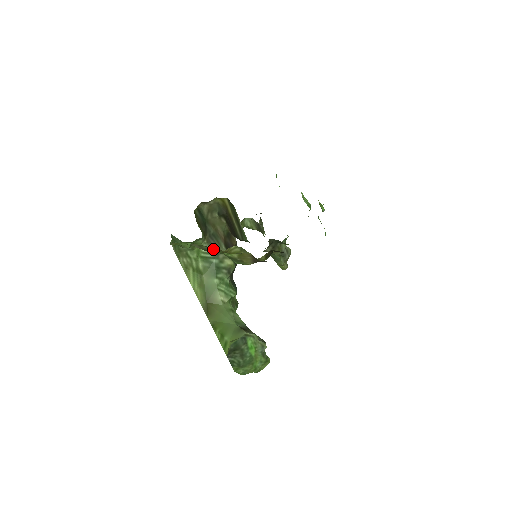
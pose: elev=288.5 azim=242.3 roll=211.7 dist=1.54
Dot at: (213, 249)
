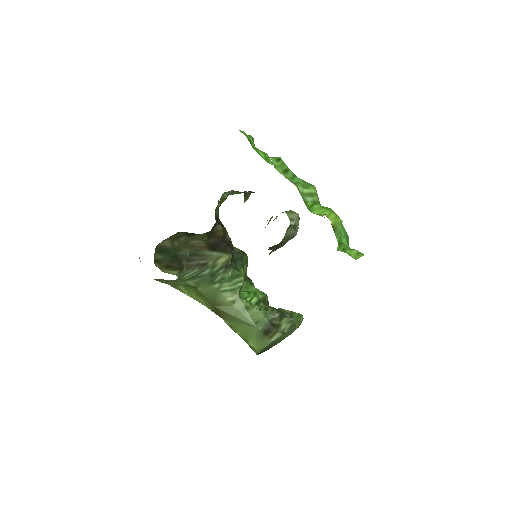
Dot at: occluded
